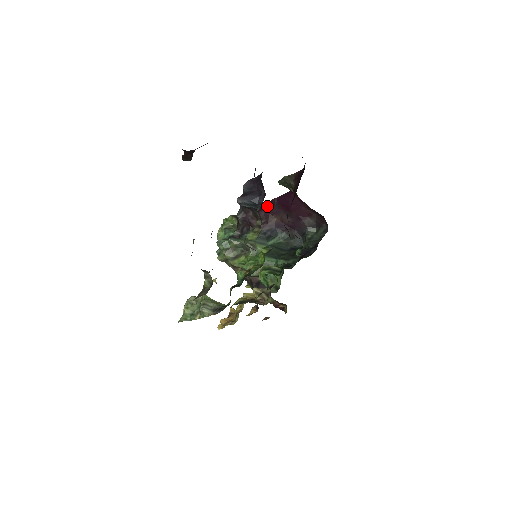
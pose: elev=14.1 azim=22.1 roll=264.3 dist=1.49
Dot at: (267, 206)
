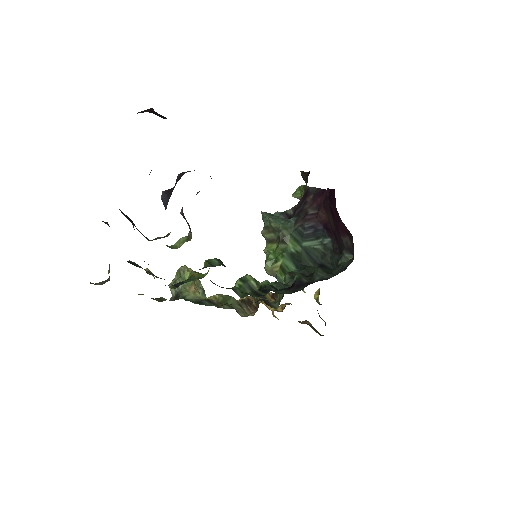
Dot at: (325, 194)
